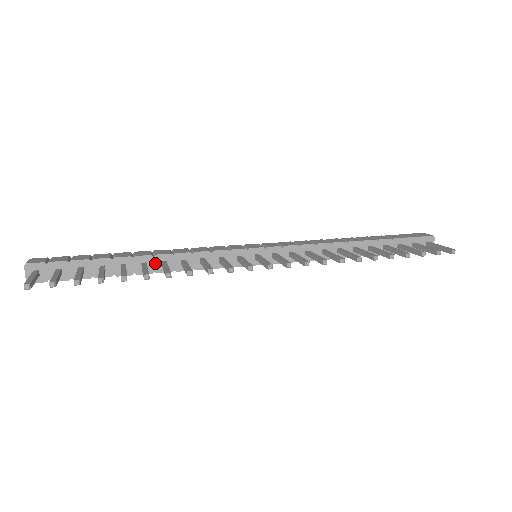
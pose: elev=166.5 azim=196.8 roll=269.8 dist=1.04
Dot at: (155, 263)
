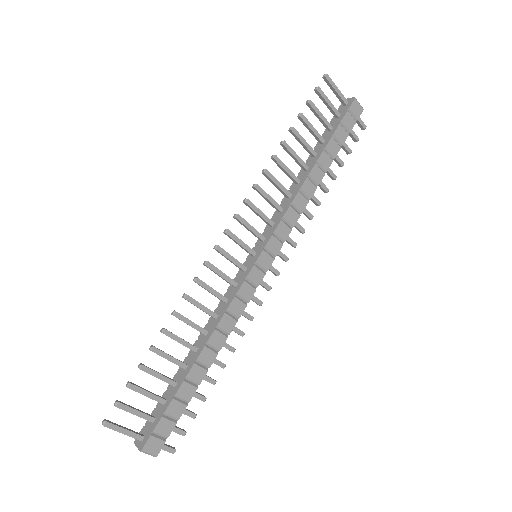
Dot at: (201, 341)
